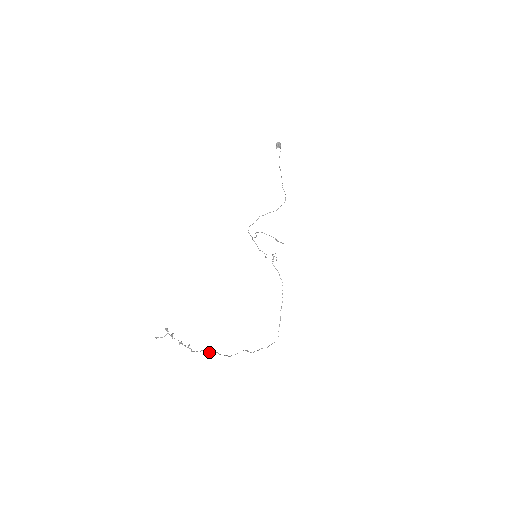
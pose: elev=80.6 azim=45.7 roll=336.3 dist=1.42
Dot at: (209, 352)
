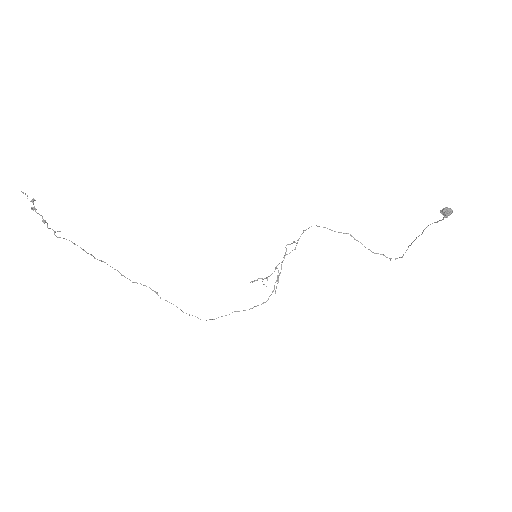
Dot at: (92, 255)
